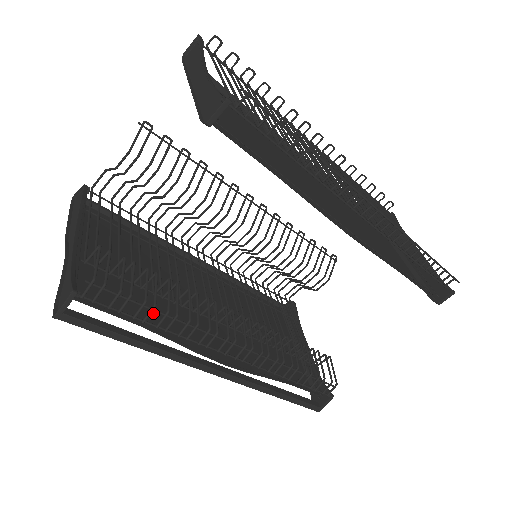
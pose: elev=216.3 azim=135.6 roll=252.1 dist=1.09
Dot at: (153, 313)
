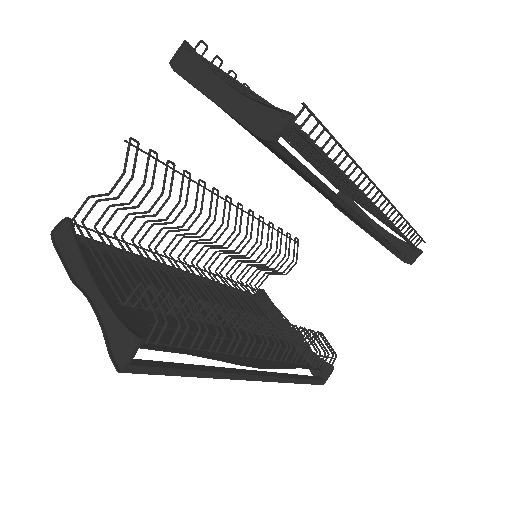
Dot at: (186, 338)
